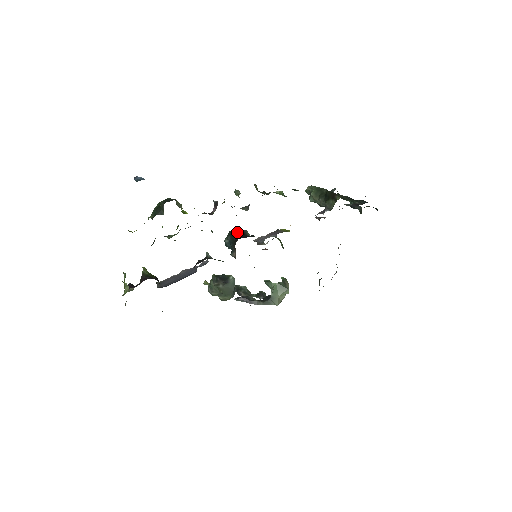
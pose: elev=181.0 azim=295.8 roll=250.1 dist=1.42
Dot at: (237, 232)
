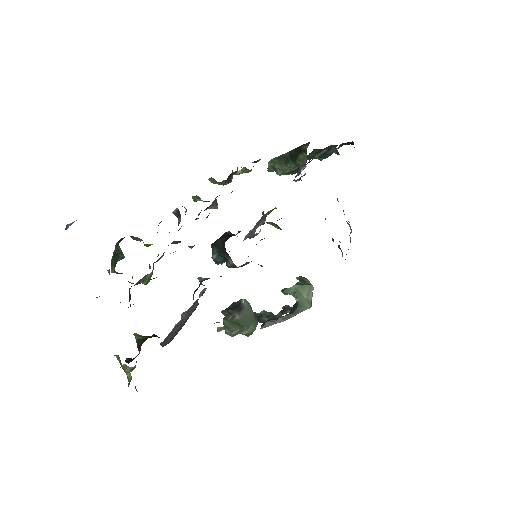
Dot at: (220, 238)
